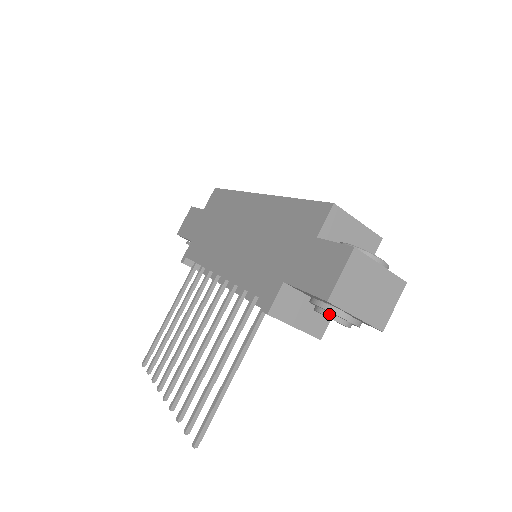
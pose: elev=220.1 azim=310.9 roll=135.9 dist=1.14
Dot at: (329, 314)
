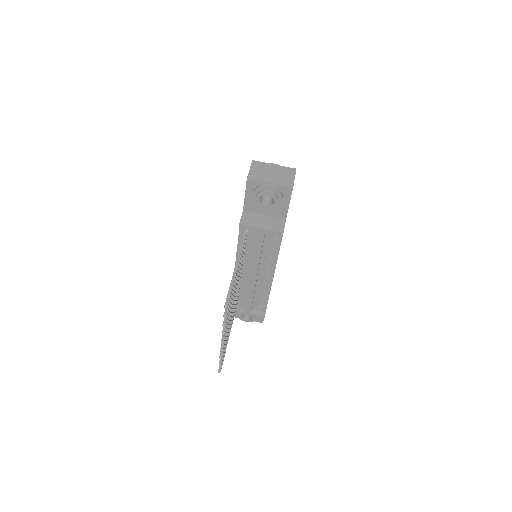
Dot at: (259, 192)
